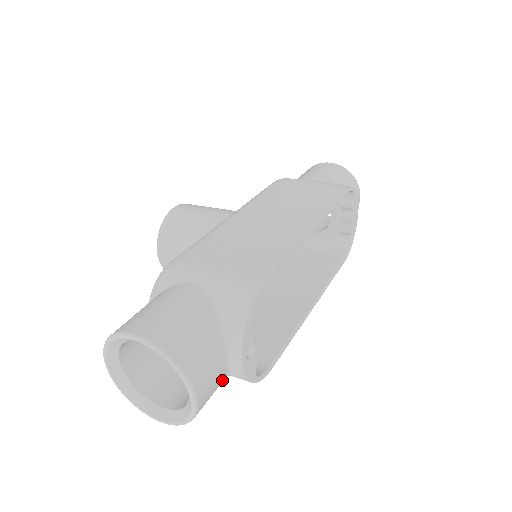
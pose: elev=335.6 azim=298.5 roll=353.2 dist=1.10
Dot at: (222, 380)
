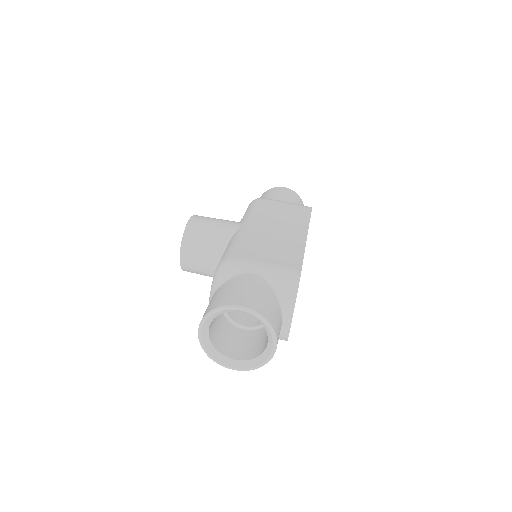
Dot at: occluded
